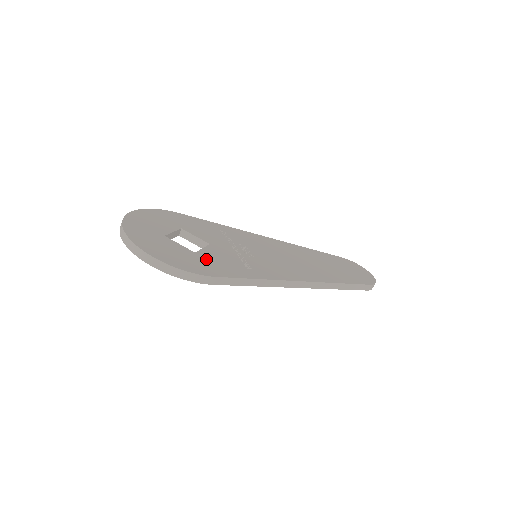
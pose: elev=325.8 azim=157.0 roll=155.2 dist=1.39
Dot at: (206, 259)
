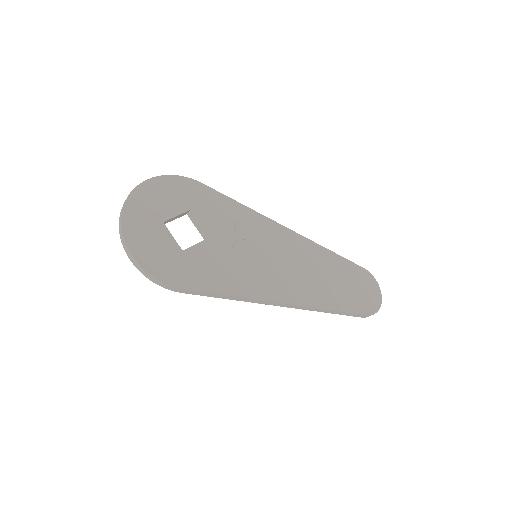
Dot at: (189, 262)
